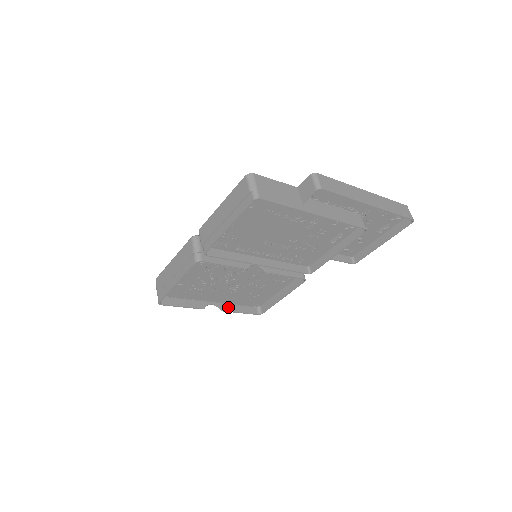
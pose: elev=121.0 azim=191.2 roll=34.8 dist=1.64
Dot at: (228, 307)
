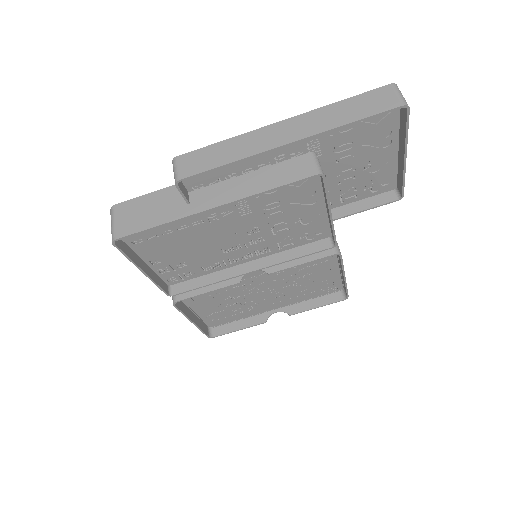
Dot at: (298, 307)
